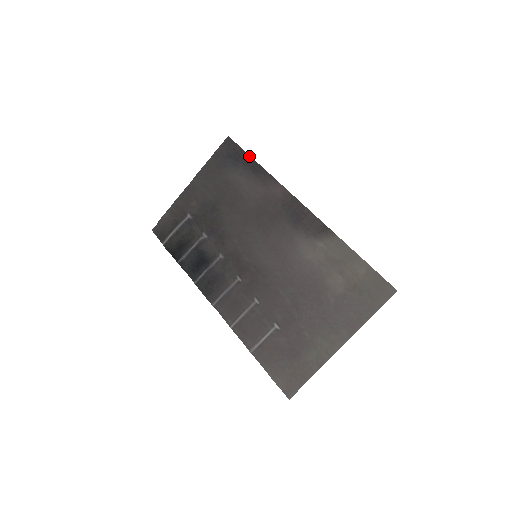
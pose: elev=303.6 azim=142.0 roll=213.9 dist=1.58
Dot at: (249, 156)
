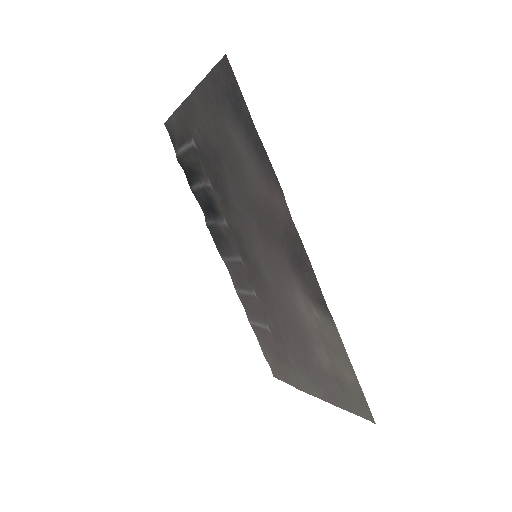
Dot at: (251, 121)
